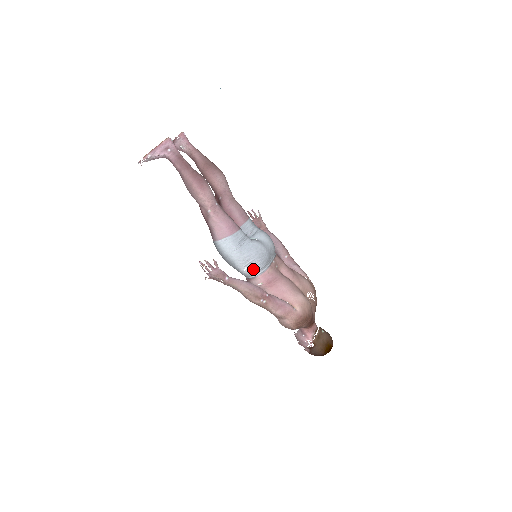
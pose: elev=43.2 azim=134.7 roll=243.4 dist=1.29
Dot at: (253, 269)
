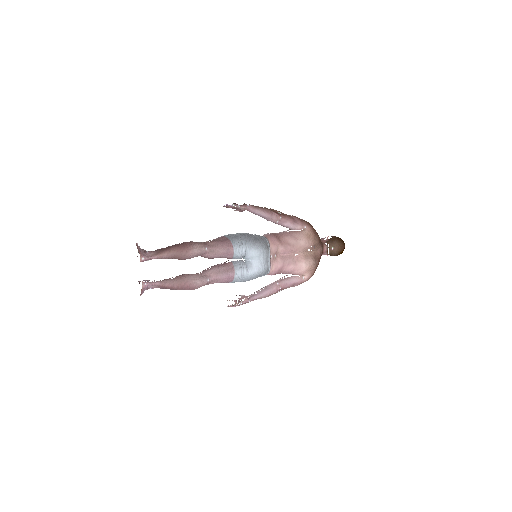
Dot at: occluded
